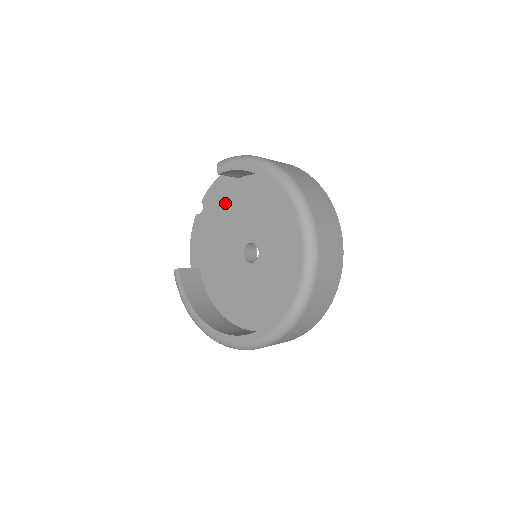
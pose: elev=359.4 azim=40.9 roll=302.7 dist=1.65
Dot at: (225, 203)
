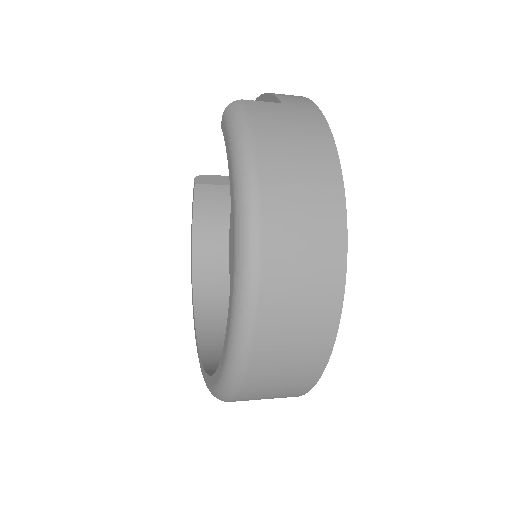
Dot at: occluded
